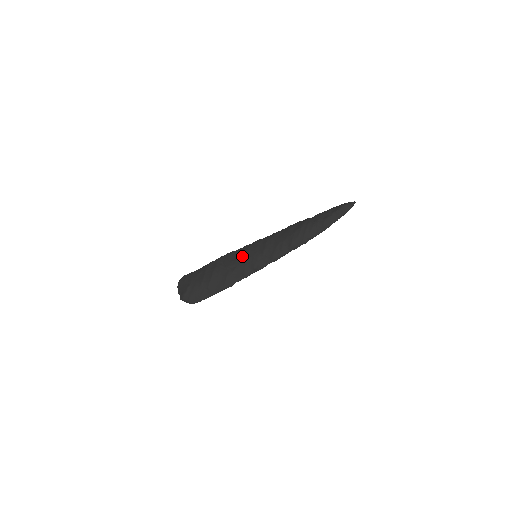
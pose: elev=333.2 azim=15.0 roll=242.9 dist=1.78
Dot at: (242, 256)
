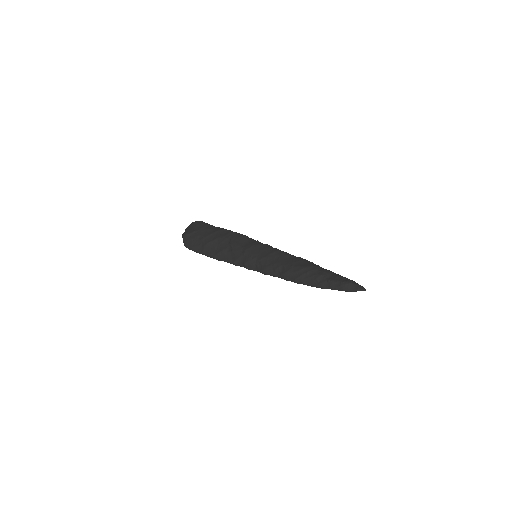
Dot at: (246, 246)
